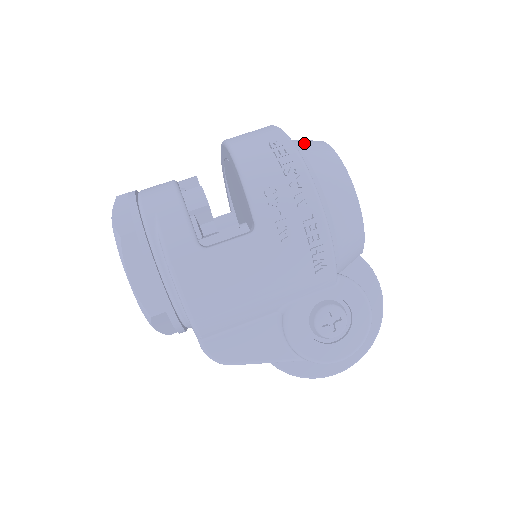
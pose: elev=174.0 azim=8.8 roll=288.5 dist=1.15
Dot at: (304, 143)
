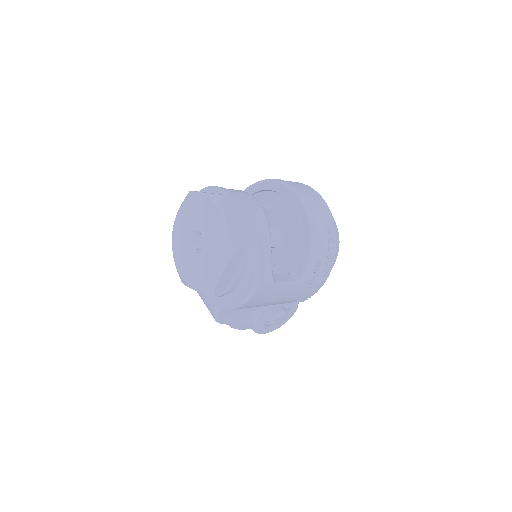
Dot at: occluded
